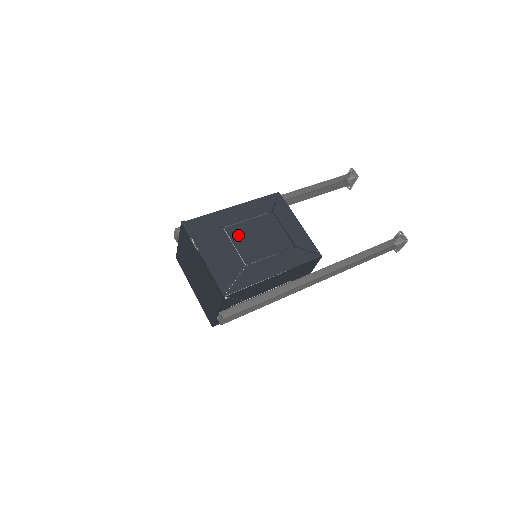
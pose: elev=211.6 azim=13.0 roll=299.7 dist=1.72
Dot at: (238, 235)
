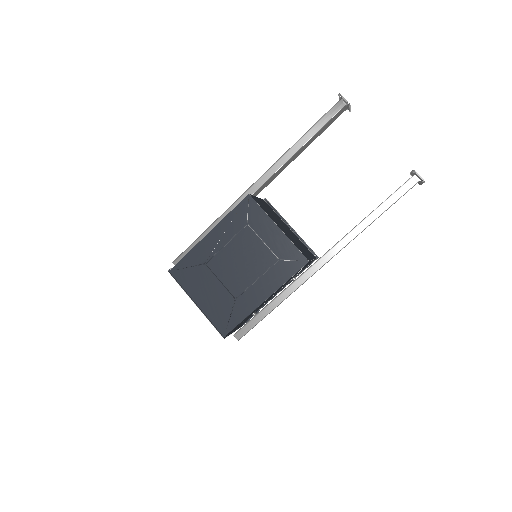
Dot at: (220, 267)
